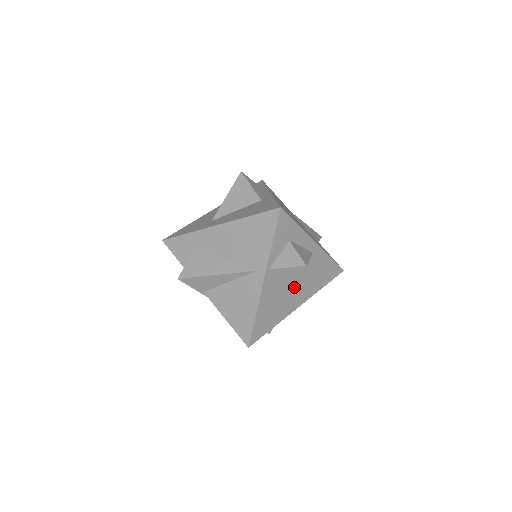
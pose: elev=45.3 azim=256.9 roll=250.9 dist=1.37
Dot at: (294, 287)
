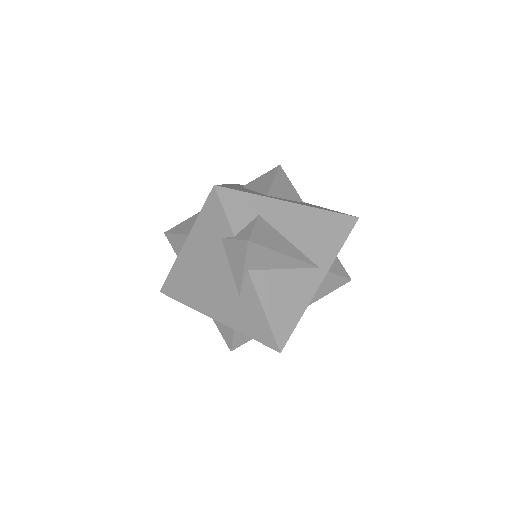
Dot at: occluded
